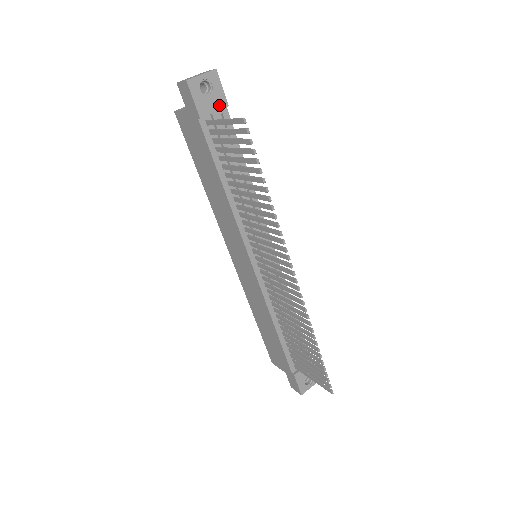
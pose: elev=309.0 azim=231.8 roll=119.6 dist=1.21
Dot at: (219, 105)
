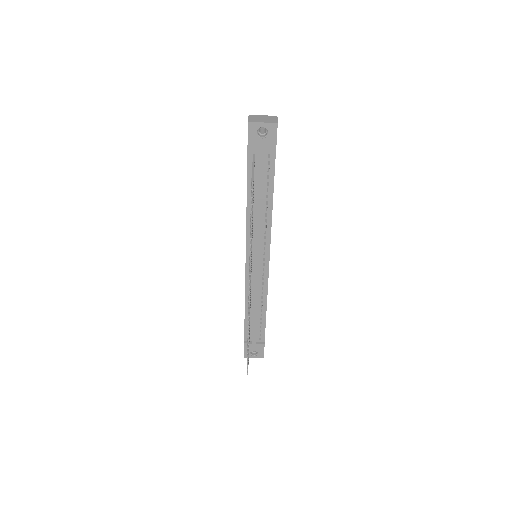
Dot at: (268, 149)
